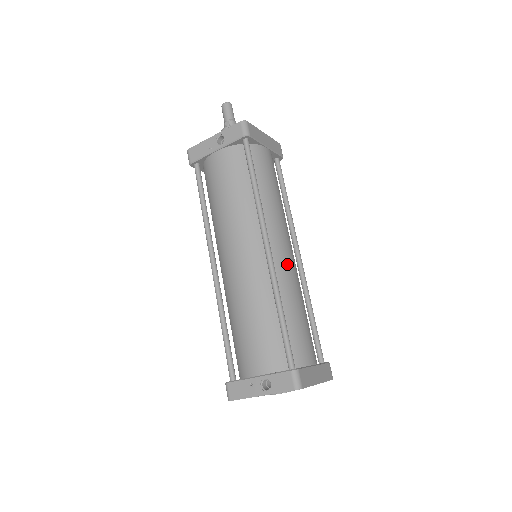
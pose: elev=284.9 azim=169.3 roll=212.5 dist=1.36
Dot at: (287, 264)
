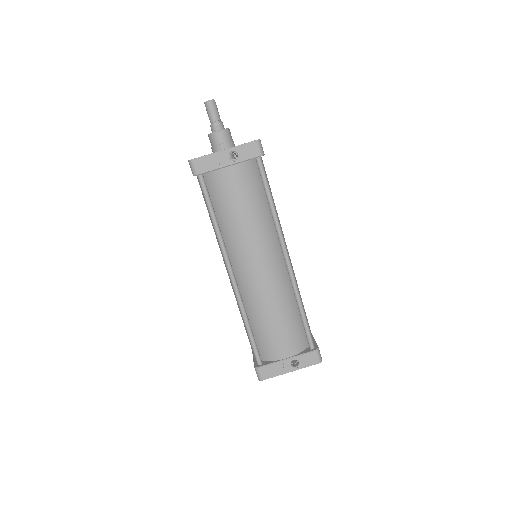
Dot at: occluded
